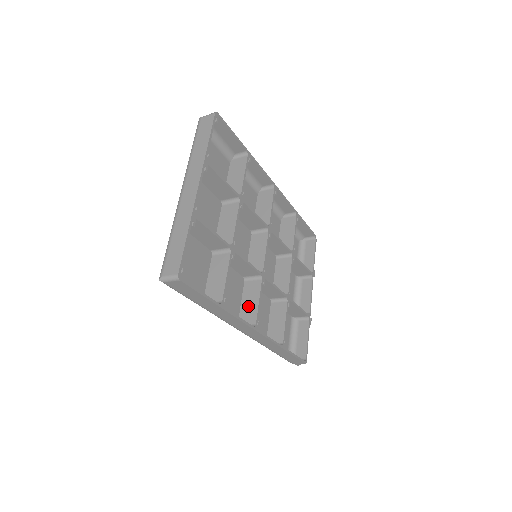
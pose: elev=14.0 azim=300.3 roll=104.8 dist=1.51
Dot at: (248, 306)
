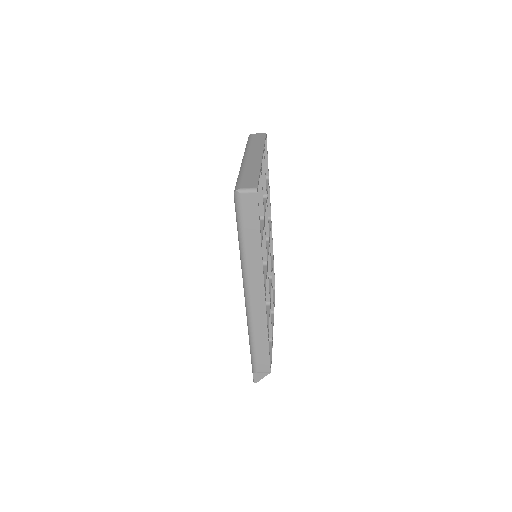
Dot at: occluded
